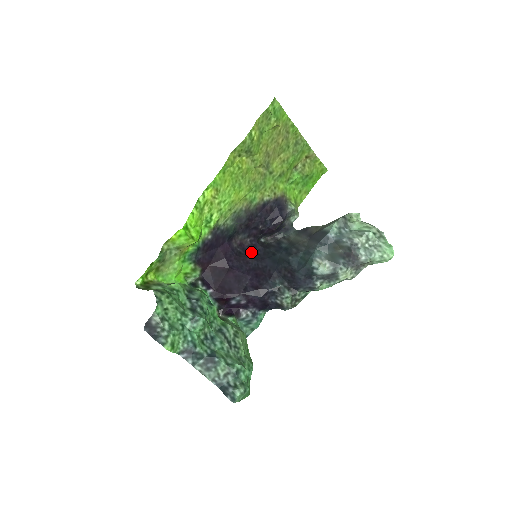
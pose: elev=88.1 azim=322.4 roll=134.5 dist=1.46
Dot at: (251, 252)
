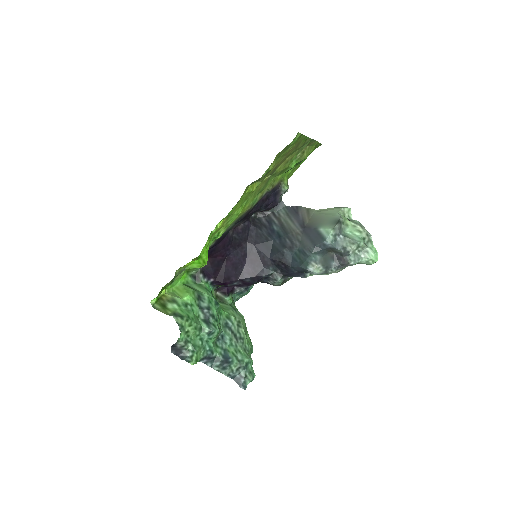
Dot at: (245, 235)
